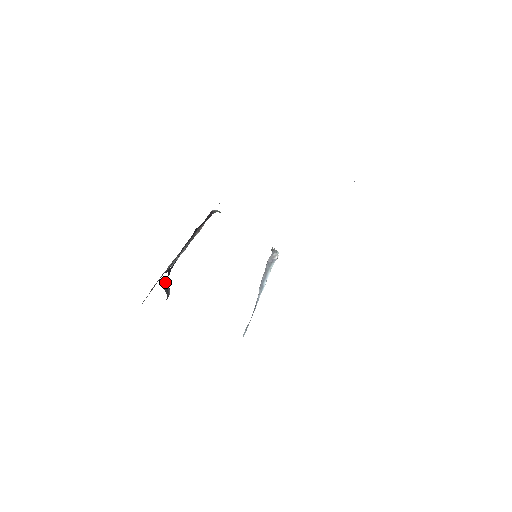
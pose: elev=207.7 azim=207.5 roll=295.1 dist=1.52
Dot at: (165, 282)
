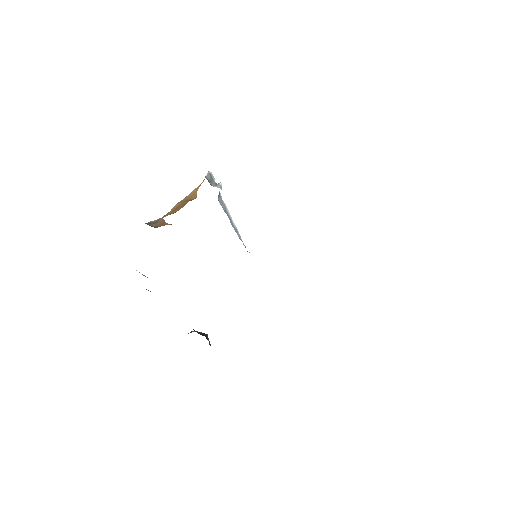
Dot at: occluded
